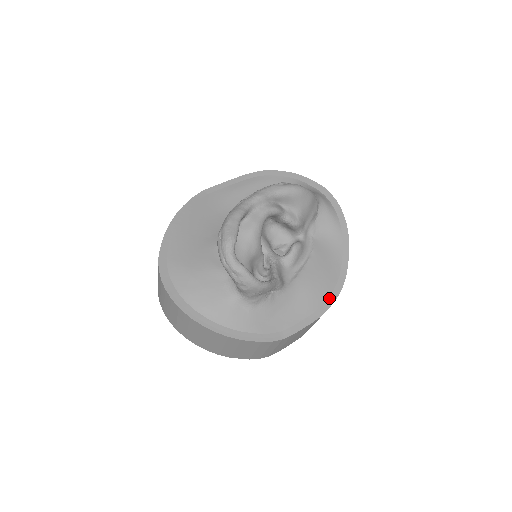
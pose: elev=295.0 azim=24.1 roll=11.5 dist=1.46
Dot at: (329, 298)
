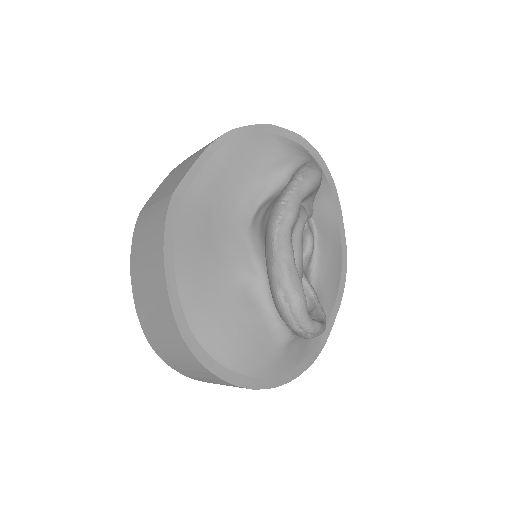
Dot at: (341, 277)
